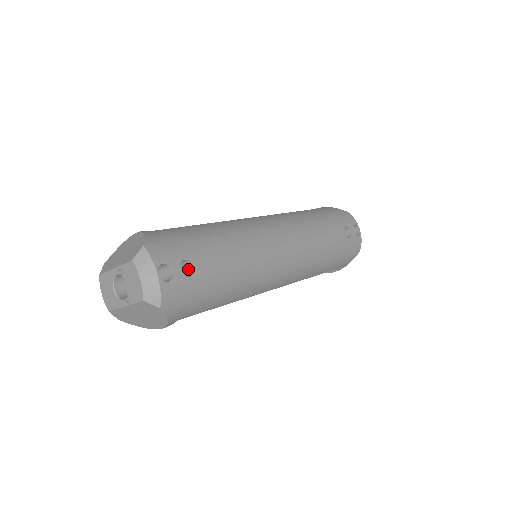
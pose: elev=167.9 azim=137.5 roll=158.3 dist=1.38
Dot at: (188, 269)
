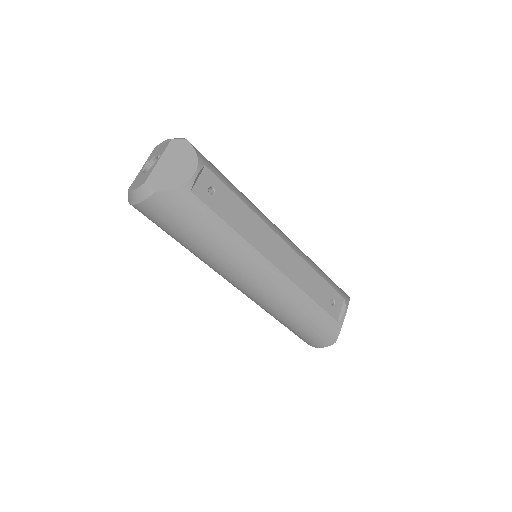
Dot at: occluded
